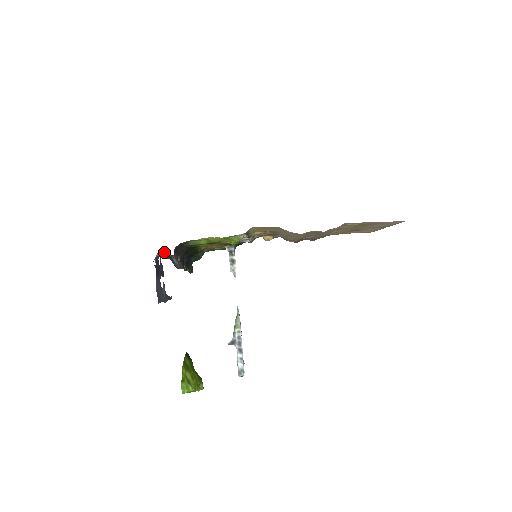
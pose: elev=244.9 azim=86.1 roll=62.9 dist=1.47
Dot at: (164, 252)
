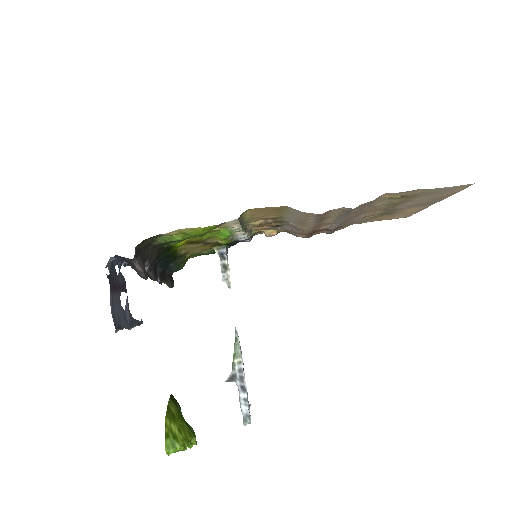
Dot at: (124, 257)
